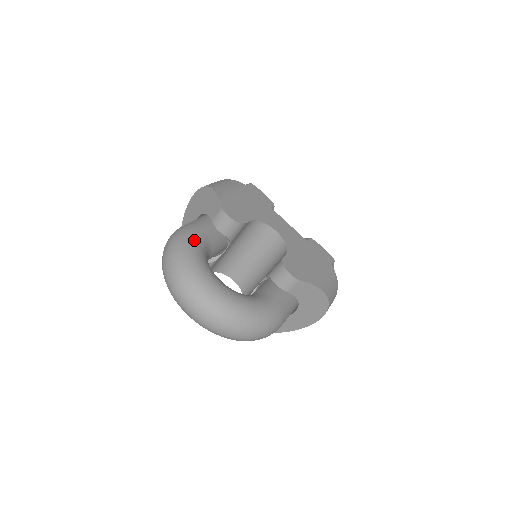
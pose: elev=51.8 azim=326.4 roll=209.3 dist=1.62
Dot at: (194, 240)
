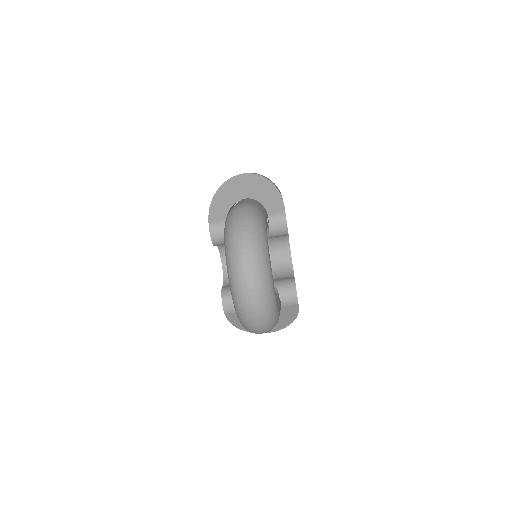
Dot at: occluded
